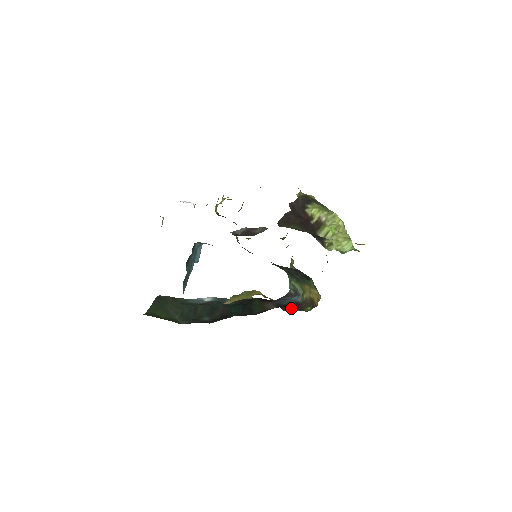
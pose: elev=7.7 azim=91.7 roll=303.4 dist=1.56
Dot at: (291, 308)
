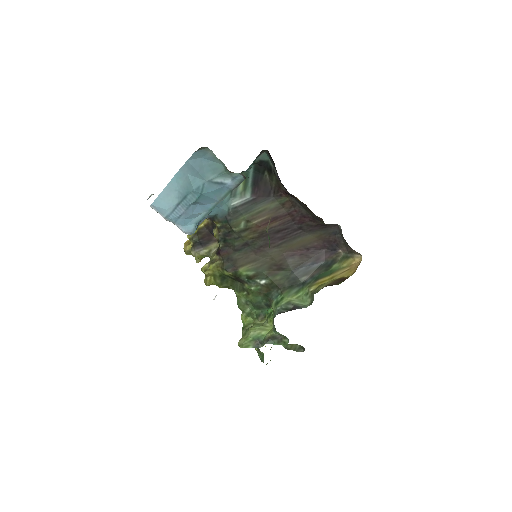
Dot at: occluded
